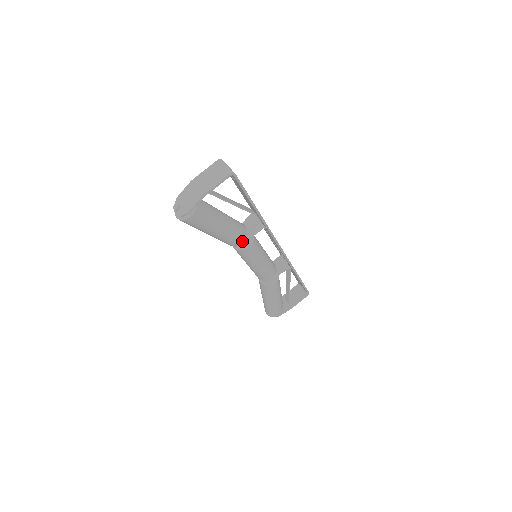
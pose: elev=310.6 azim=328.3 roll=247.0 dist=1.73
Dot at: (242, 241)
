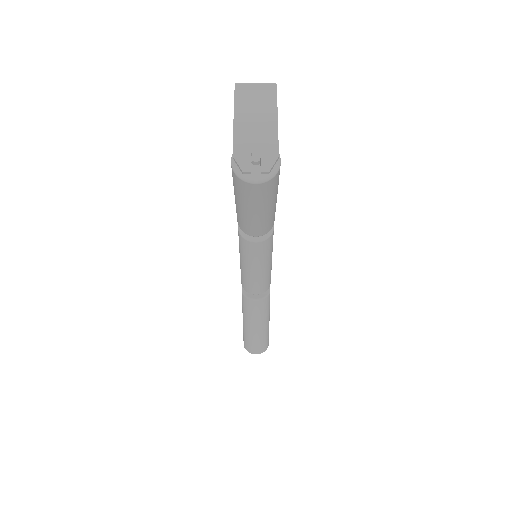
Dot at: occluded
